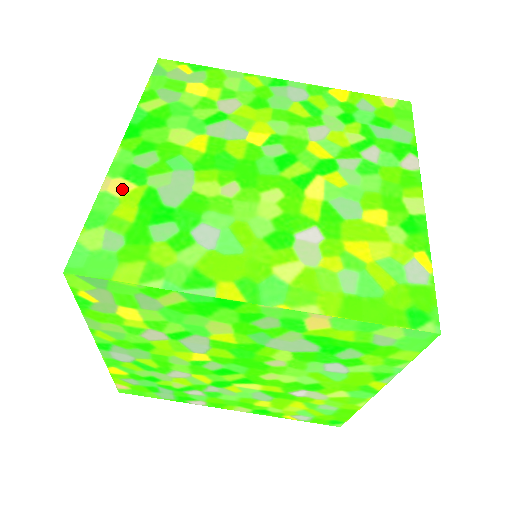
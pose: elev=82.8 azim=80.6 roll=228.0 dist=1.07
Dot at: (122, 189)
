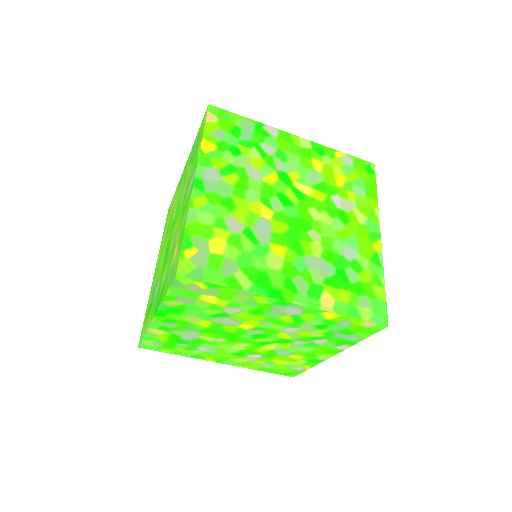
Dot at: (159, 333)
